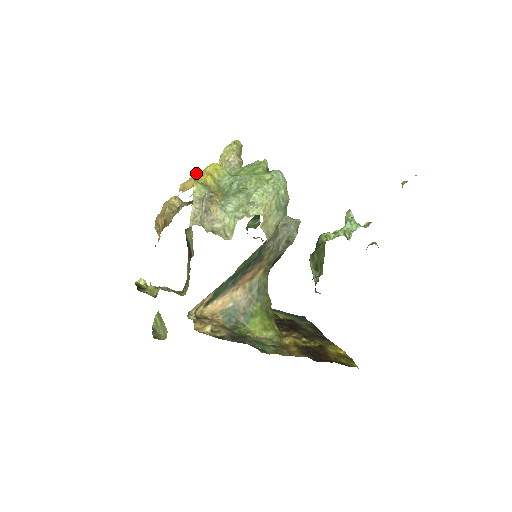
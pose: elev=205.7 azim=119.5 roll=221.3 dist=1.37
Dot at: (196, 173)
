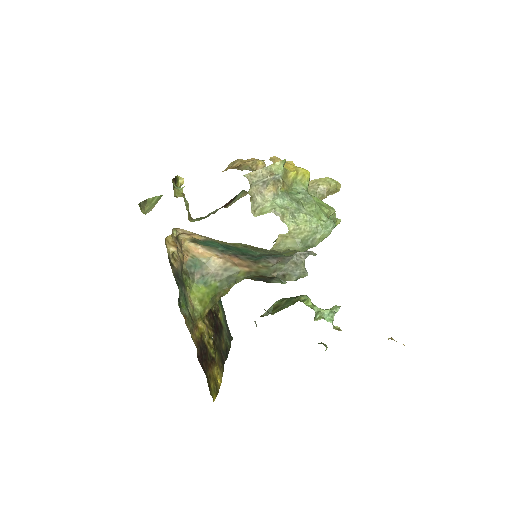
Dot at: (292, 163)
